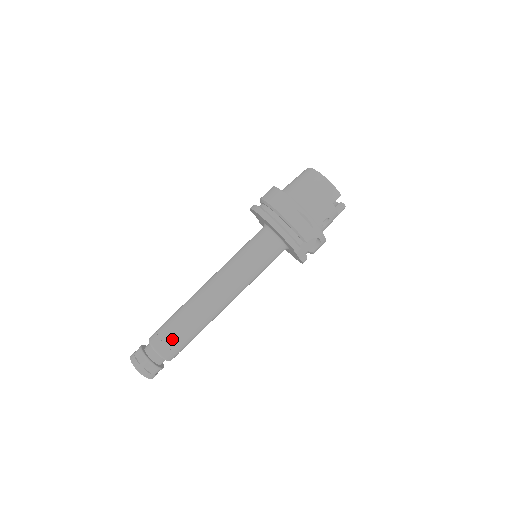
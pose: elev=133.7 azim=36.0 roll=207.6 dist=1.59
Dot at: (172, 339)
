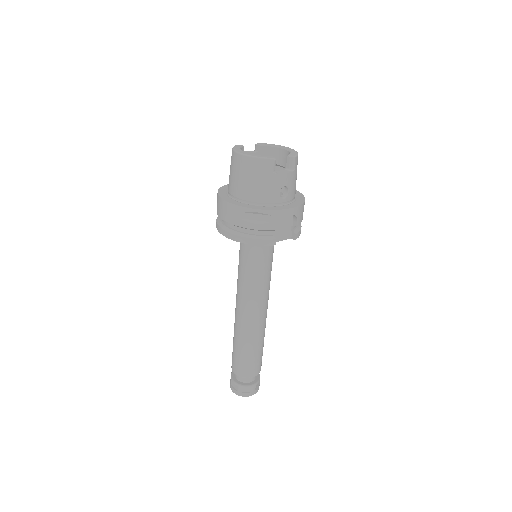
Dot at: (243, 363)
